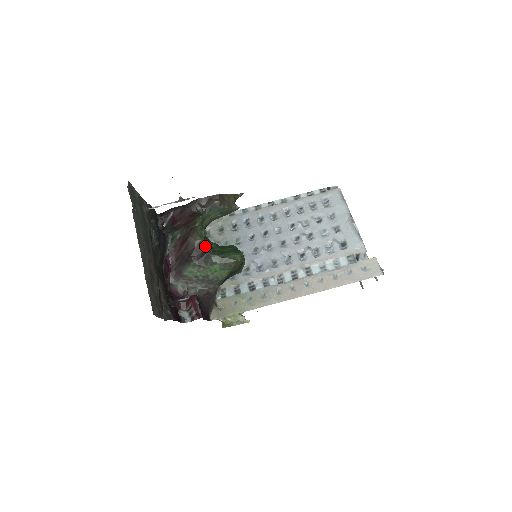
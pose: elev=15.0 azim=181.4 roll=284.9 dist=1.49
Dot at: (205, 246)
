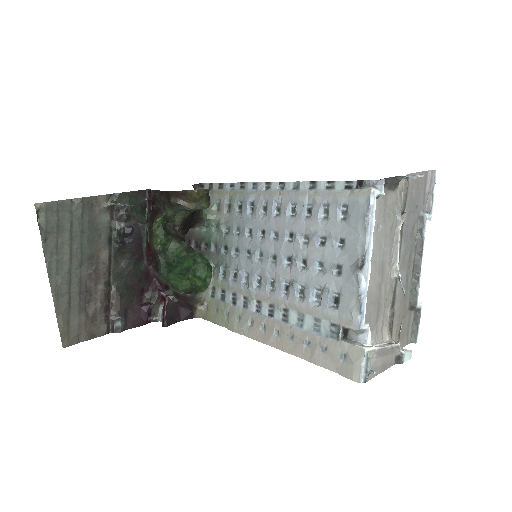
Dot at: (158, 258)
